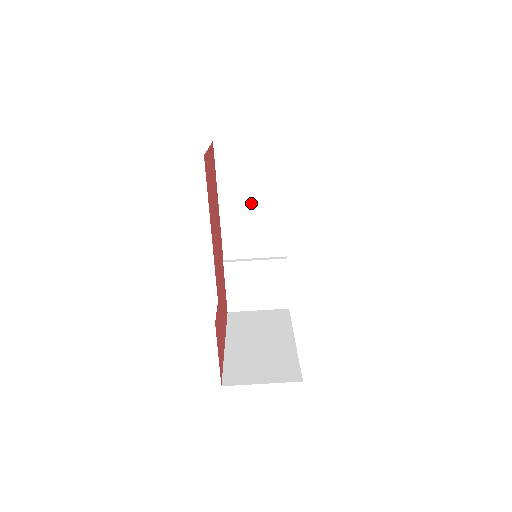
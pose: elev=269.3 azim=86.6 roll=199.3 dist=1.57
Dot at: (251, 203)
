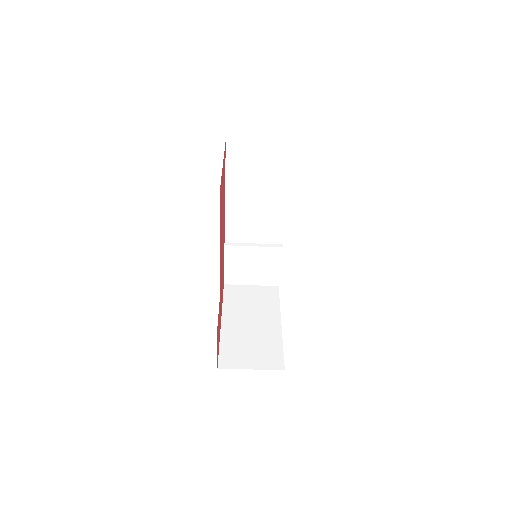
Dot at: (256, 198)
